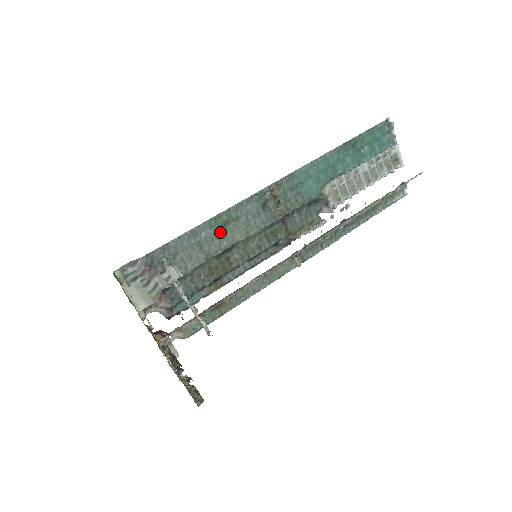
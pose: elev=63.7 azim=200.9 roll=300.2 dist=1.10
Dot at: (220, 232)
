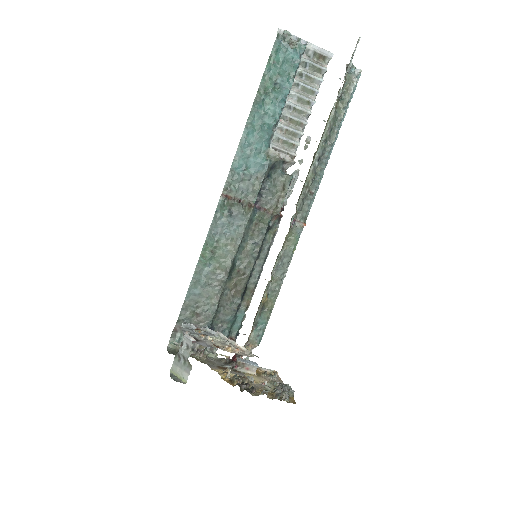
Dot at: (214, 262)
